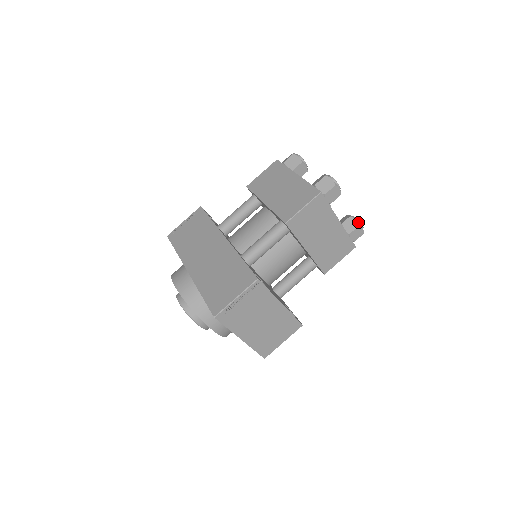
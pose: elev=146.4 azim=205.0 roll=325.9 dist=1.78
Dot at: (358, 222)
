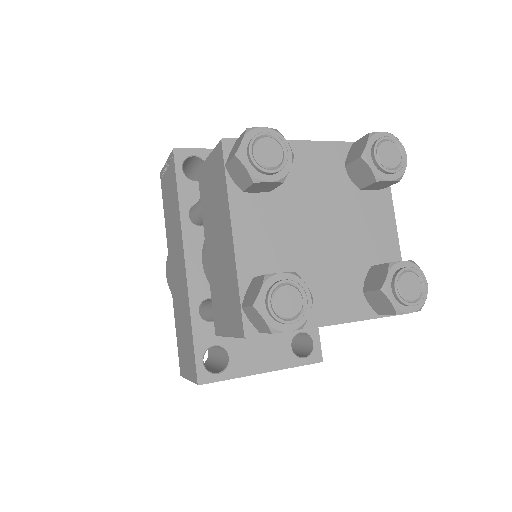
Dot at: (399, 302)
